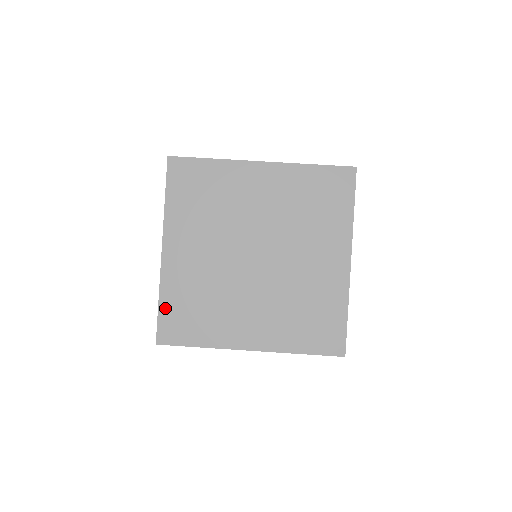
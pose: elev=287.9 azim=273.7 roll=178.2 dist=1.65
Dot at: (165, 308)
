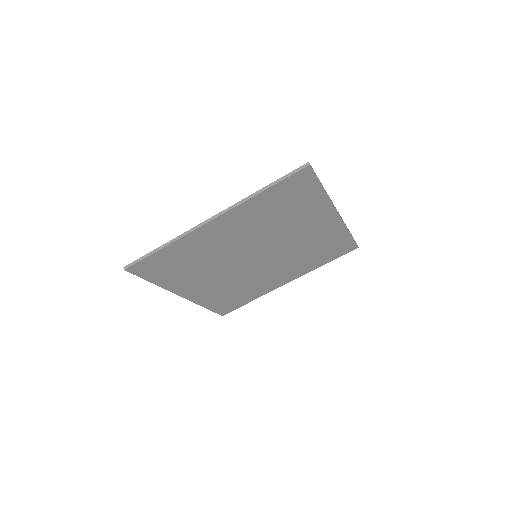
Dot at: (213, 307)
